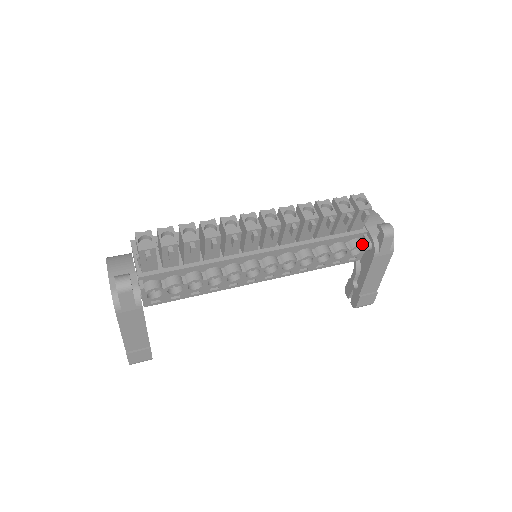
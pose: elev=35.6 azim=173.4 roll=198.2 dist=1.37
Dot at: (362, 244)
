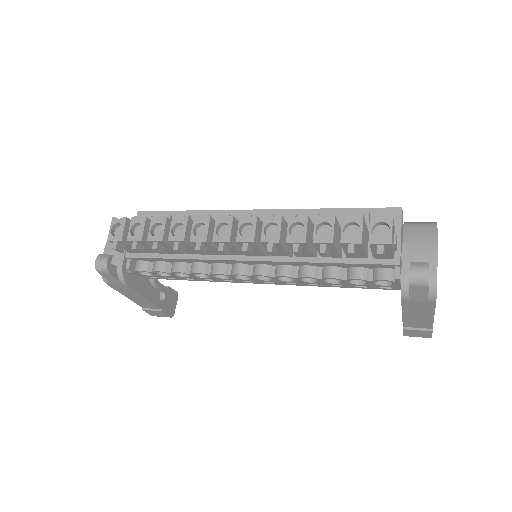
Dot at: (389, 278)
